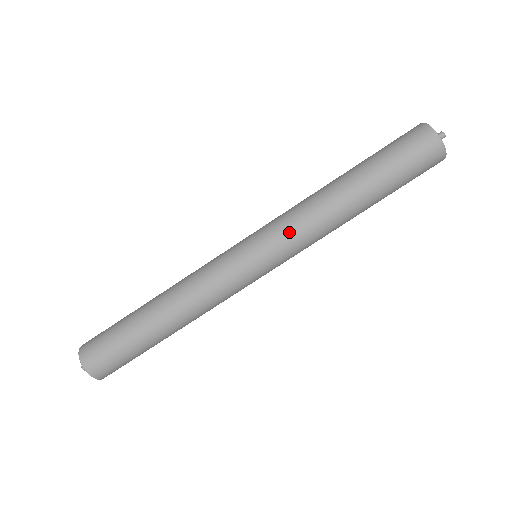
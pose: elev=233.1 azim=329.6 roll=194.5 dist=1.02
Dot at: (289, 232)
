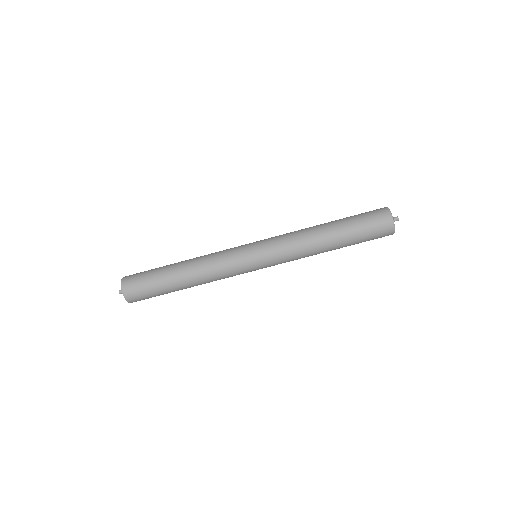
Dot at: (285, 259)
